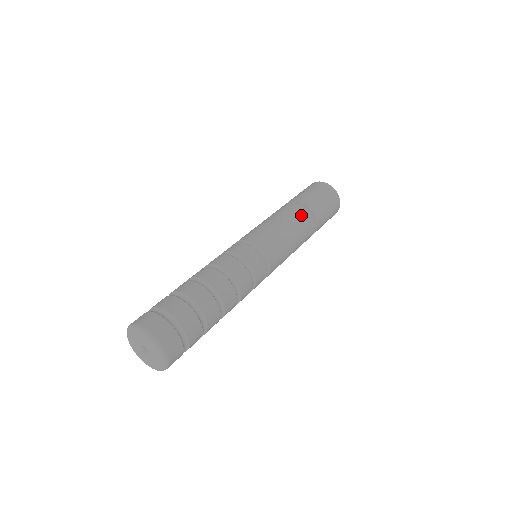
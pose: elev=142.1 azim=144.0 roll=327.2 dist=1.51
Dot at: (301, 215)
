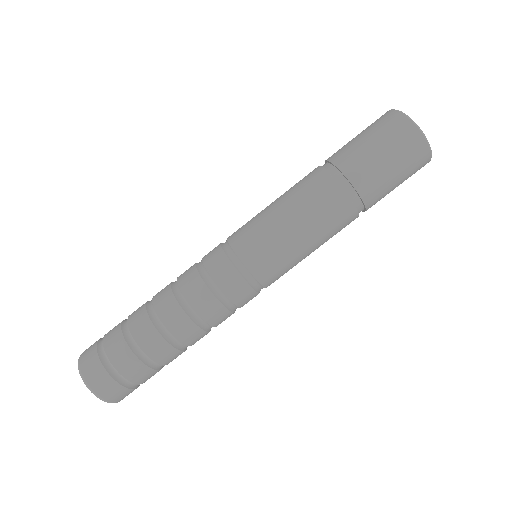
Dot at: (325, 191)
